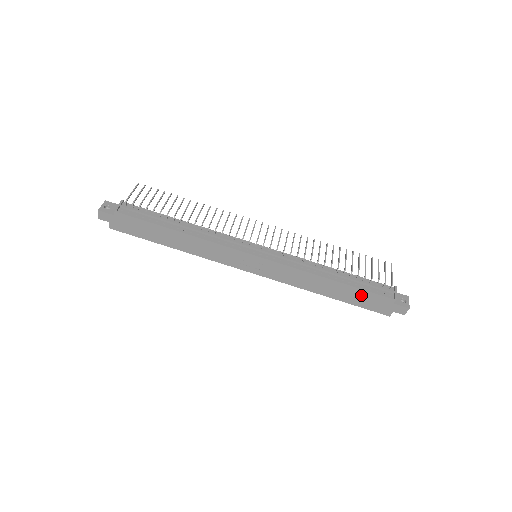
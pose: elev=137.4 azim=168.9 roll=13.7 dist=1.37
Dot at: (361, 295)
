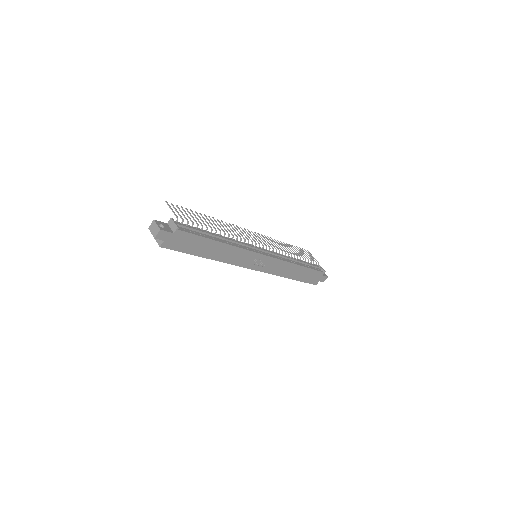
Dot at: (309, 273)
